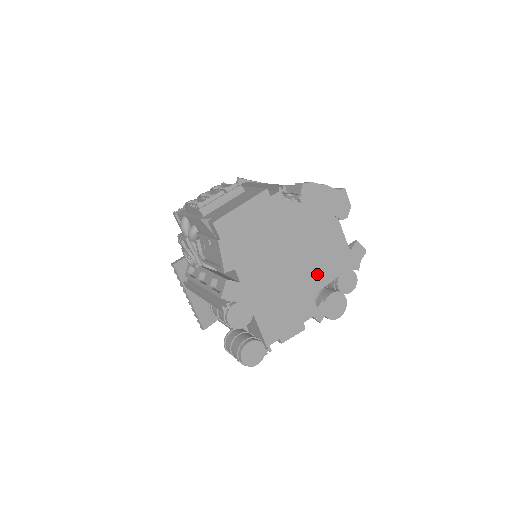
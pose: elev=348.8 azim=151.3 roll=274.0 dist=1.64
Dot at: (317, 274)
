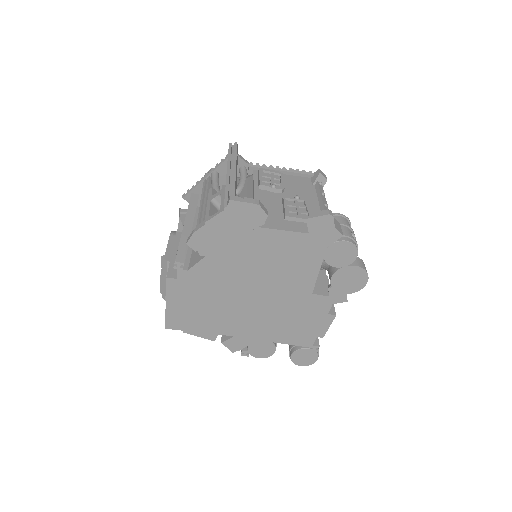
Dot at: (295, 279)
